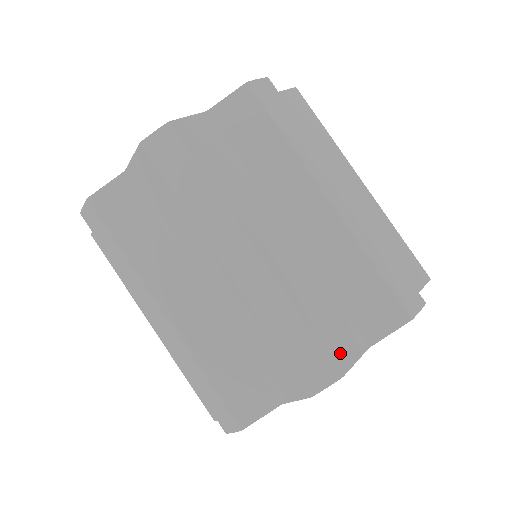
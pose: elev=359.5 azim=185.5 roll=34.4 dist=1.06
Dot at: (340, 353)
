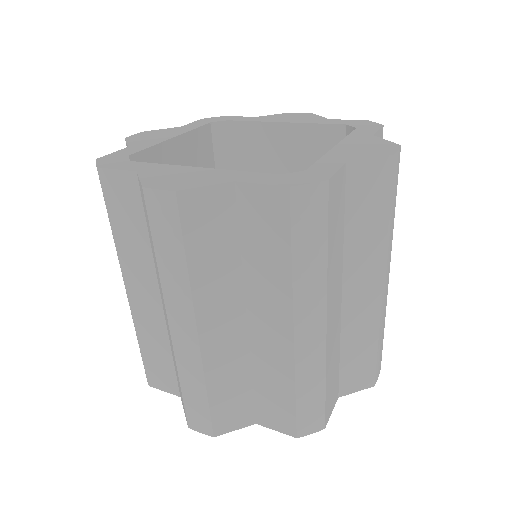
Dot at: (224, 423)
